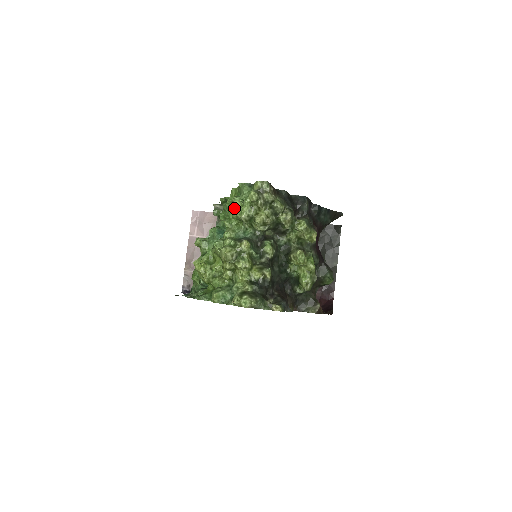
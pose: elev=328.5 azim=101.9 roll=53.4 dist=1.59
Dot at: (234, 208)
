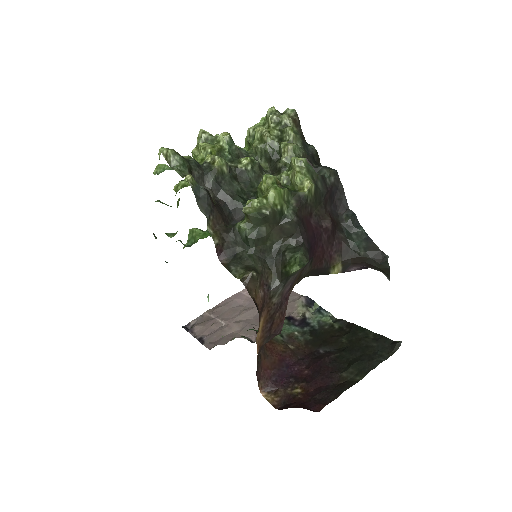
Dot at: occluded
